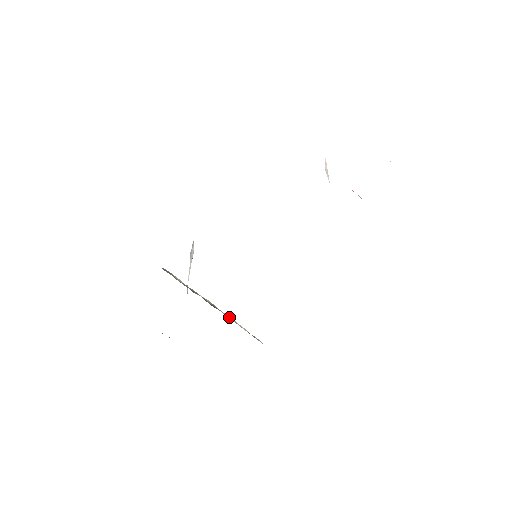
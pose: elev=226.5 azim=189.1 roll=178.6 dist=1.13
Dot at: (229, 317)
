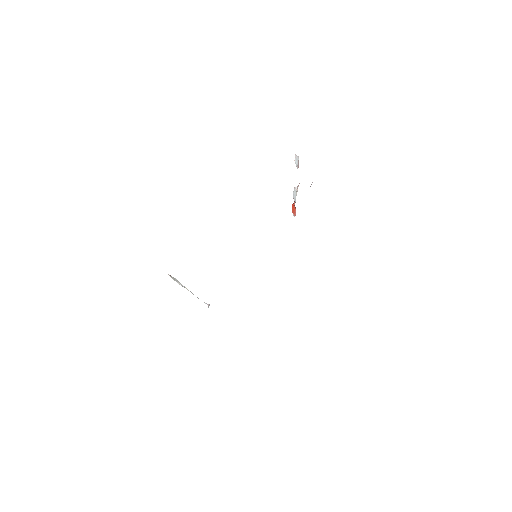
Dot at: occluded
